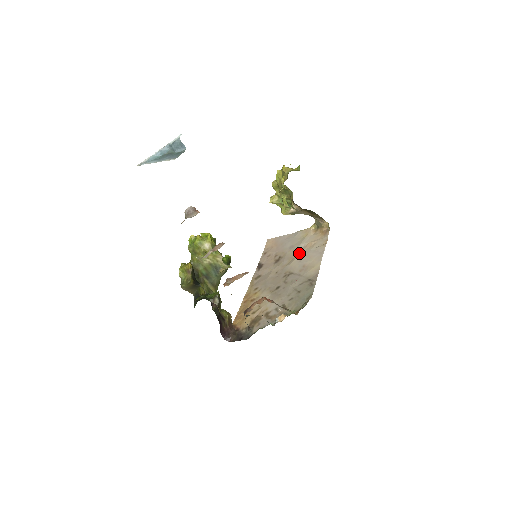
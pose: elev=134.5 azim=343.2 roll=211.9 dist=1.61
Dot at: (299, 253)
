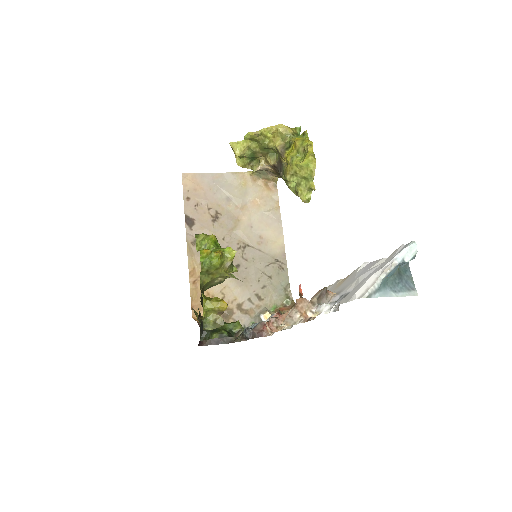
Dot at: (246, 213)
